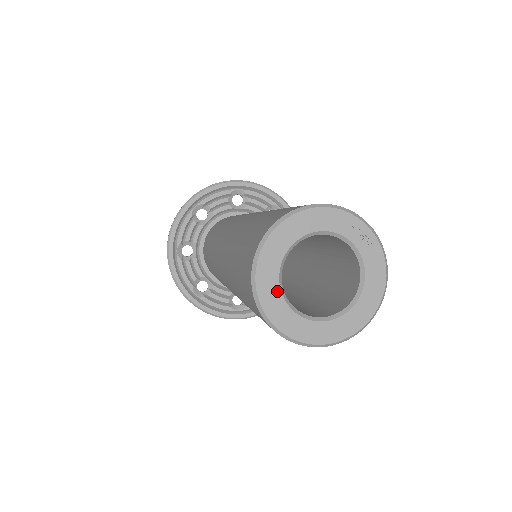
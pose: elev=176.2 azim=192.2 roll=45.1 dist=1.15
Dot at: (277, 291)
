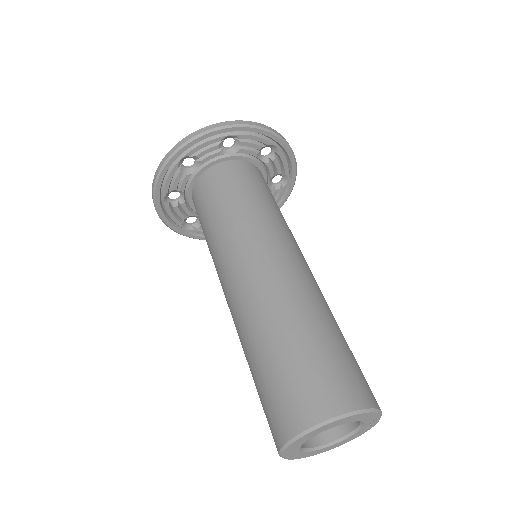
Dot at: (305, 441)
